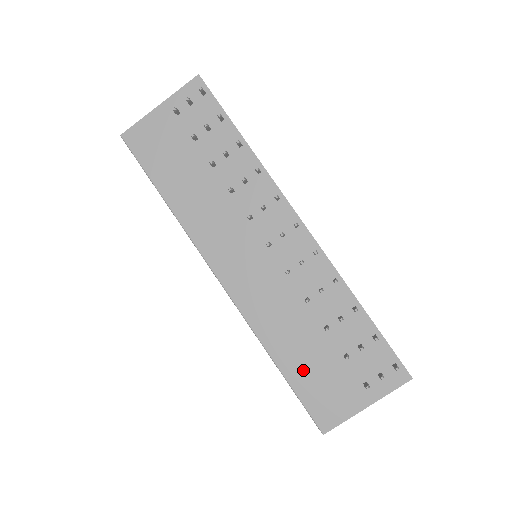
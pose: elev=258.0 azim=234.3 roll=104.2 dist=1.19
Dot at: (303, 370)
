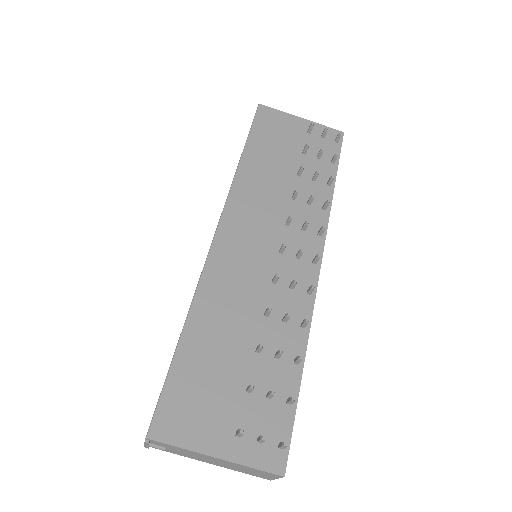
Dot at: (199, 361)
